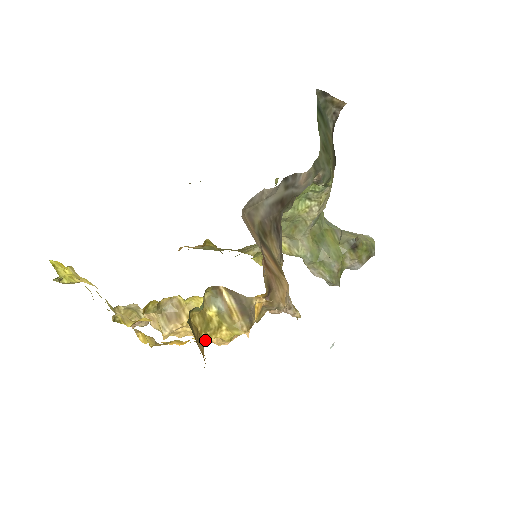
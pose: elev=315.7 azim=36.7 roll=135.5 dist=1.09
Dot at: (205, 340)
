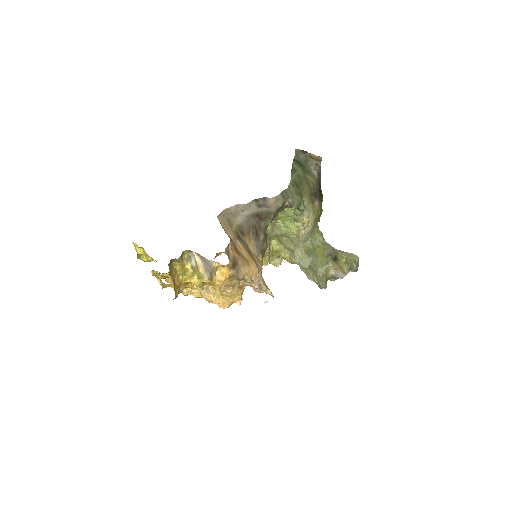
Dot at: (182, 281)
